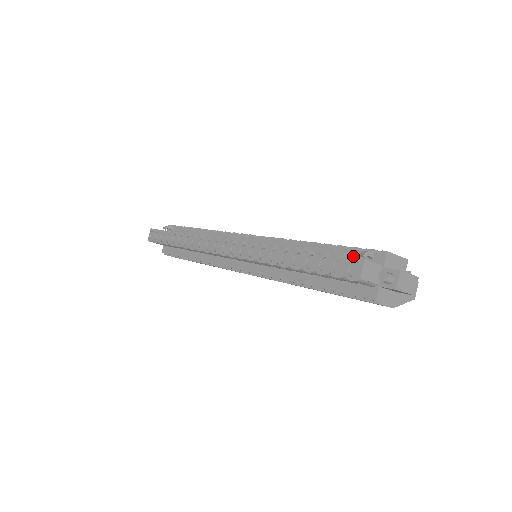
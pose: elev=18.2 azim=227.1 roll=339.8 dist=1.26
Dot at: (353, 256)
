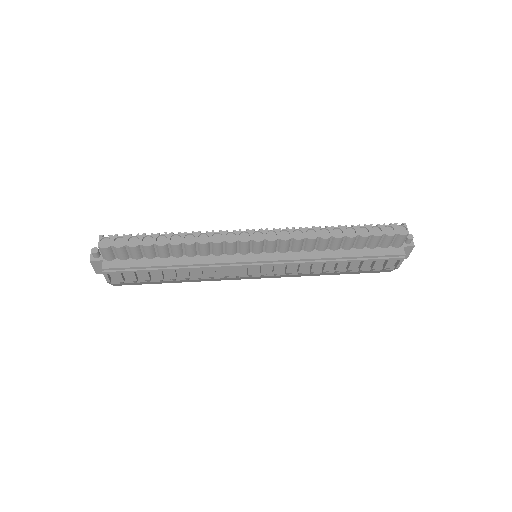
Dot at: occluded
